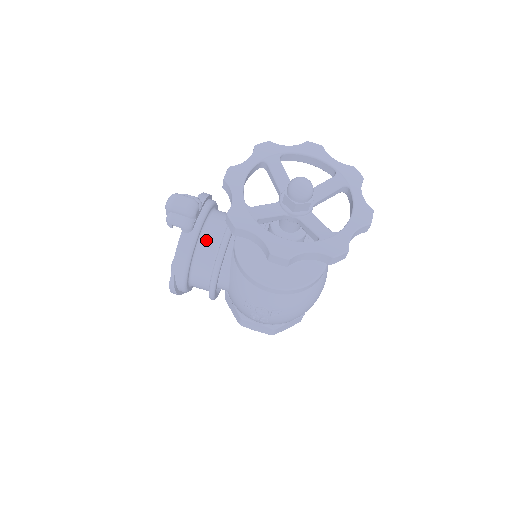
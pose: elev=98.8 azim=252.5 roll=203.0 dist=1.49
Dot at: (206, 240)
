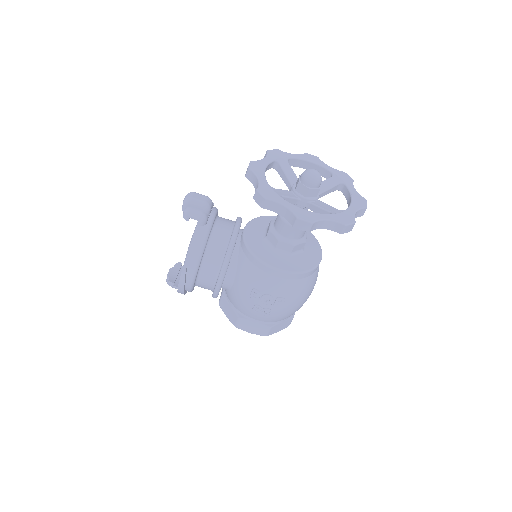
Dot at: (217, 235)
